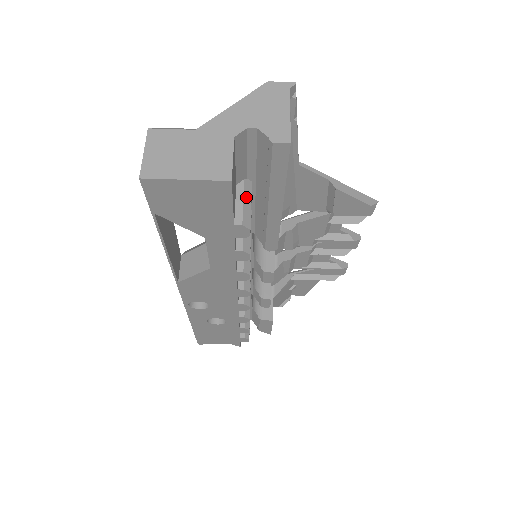
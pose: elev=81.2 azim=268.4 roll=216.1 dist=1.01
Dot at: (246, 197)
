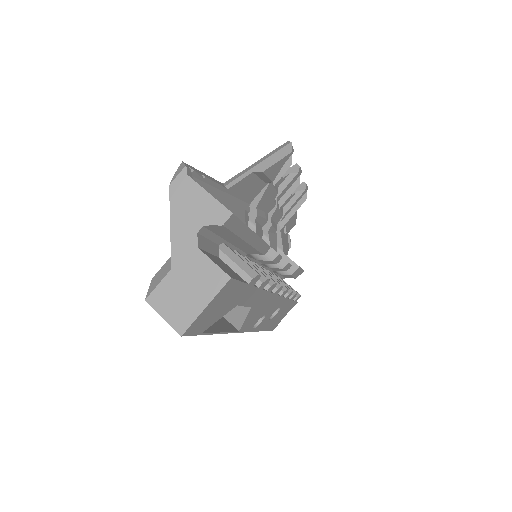
Dot at: (233, 258)
